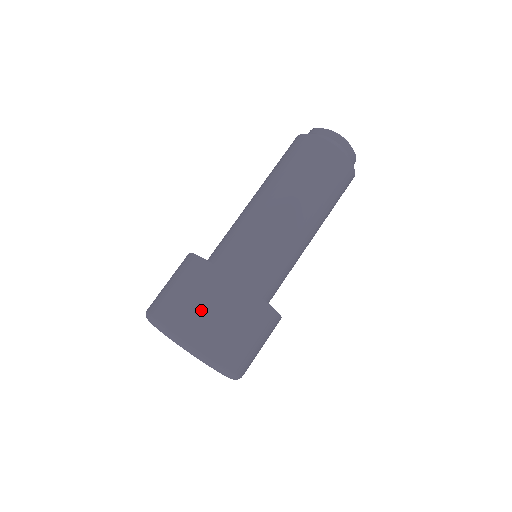
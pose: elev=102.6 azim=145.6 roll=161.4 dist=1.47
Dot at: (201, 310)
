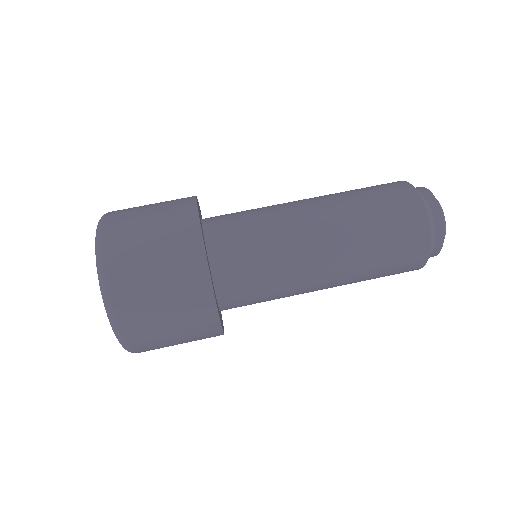
Dot at: (146, 252)
